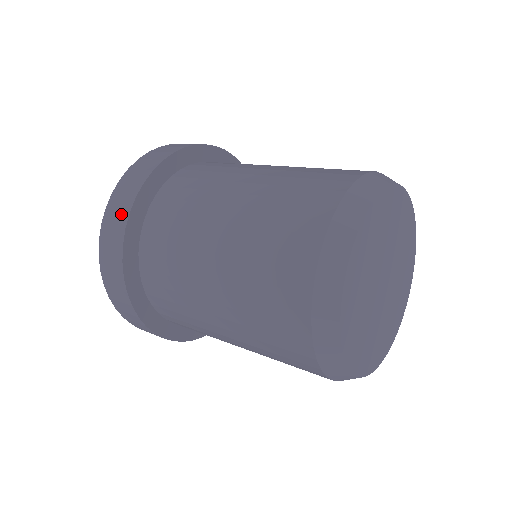
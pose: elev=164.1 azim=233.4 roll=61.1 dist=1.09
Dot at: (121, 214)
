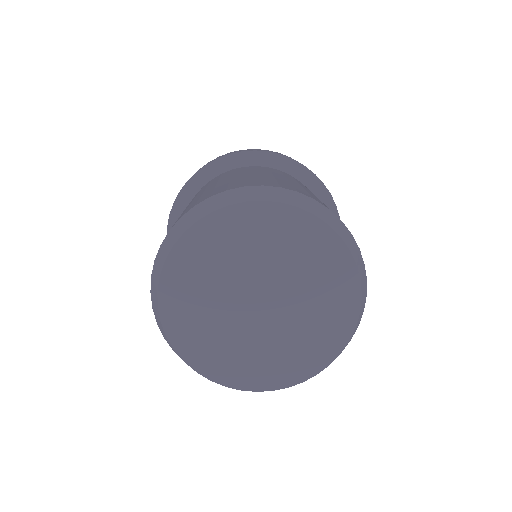
Dot at: occluded
